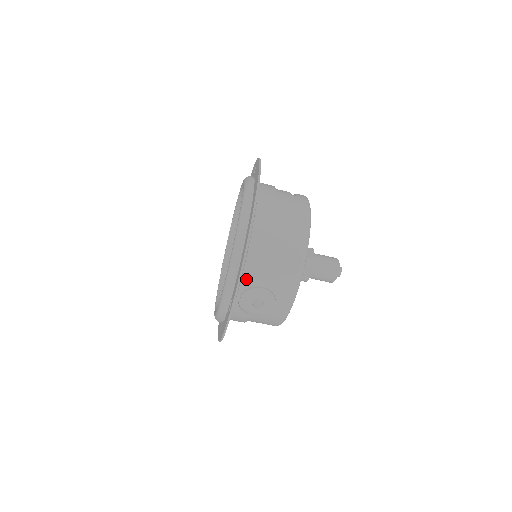
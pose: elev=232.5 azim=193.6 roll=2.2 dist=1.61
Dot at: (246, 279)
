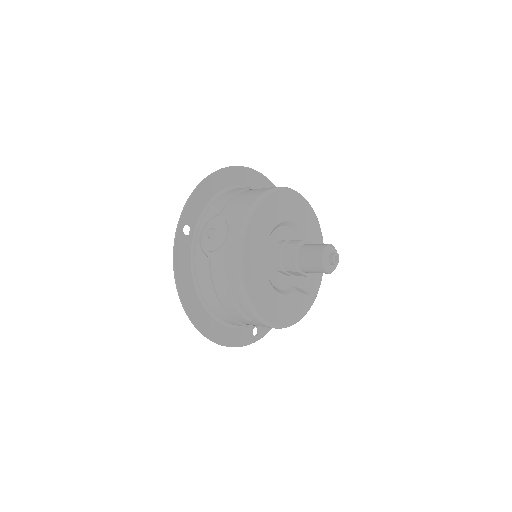
Dot at: (209, 215)
